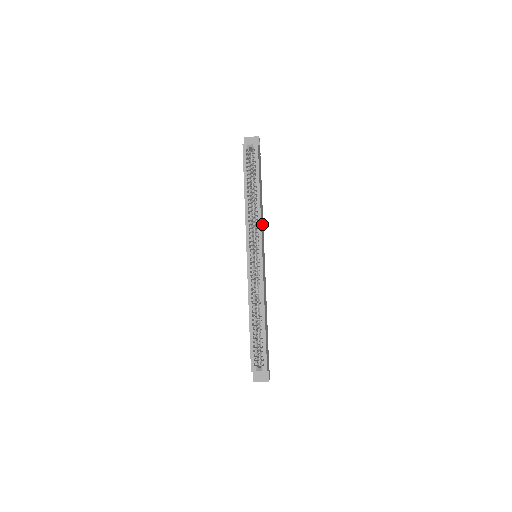
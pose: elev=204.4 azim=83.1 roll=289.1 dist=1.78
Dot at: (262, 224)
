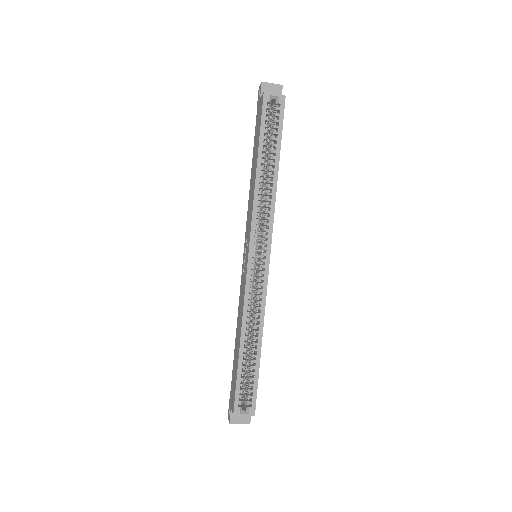
Dot at: occluded
